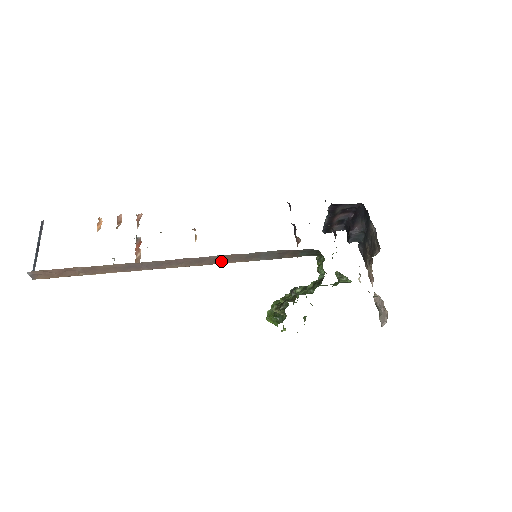
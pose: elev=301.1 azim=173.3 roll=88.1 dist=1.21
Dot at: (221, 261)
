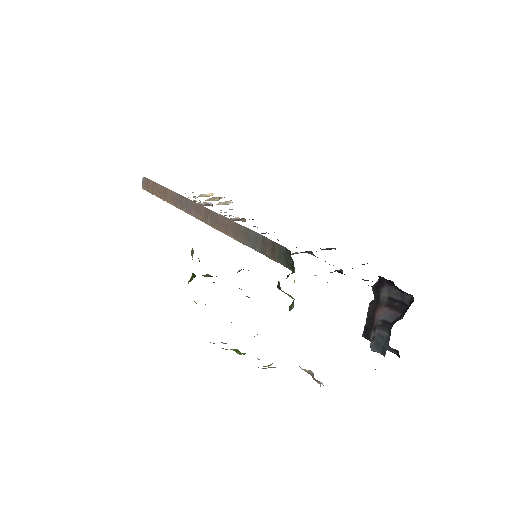
Dot at: (224, 227)
